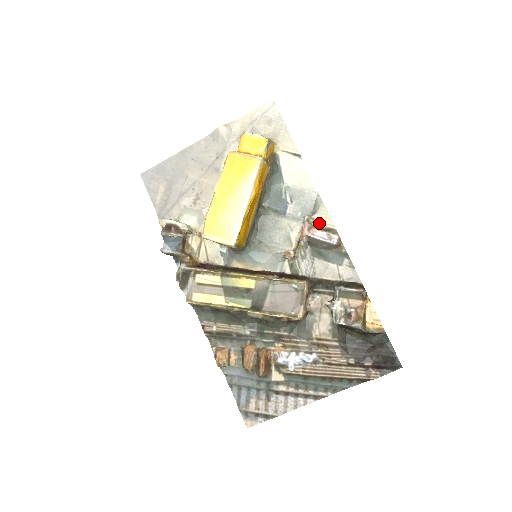
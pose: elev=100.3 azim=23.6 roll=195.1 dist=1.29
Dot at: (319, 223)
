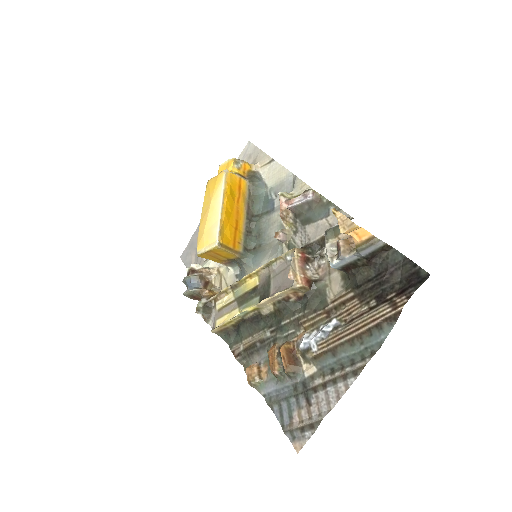
Dot at: (298, 194)
